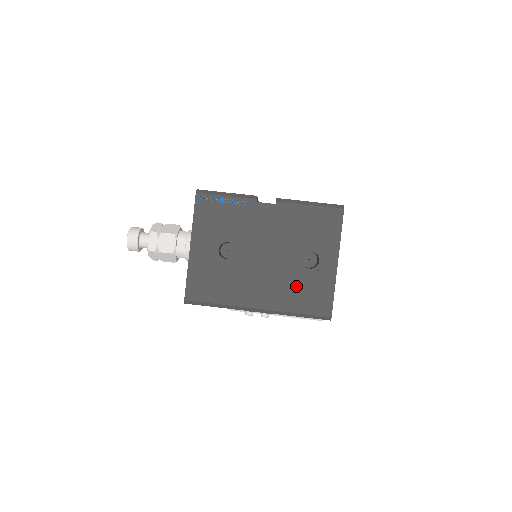
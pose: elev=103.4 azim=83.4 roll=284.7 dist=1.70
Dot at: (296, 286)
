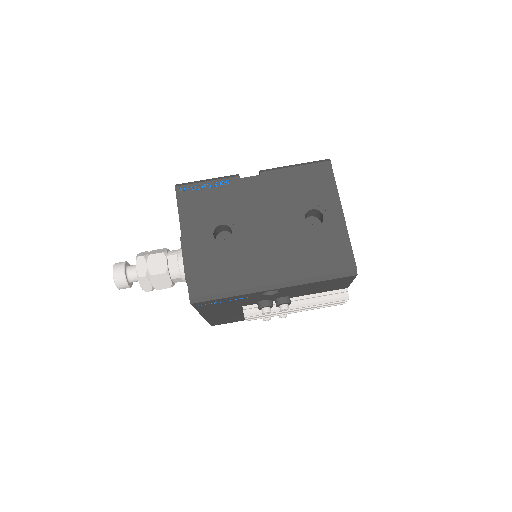
Dot at: (308, 248)
